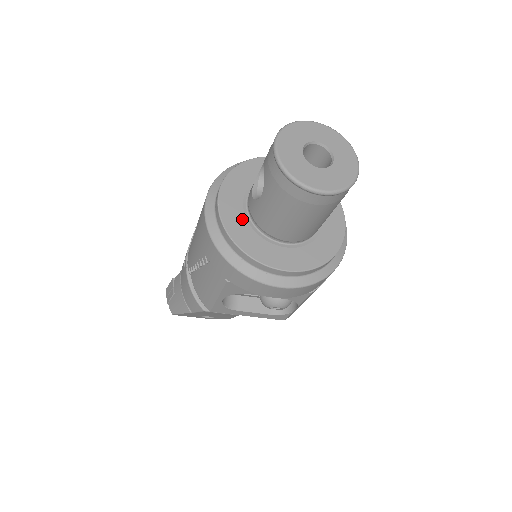
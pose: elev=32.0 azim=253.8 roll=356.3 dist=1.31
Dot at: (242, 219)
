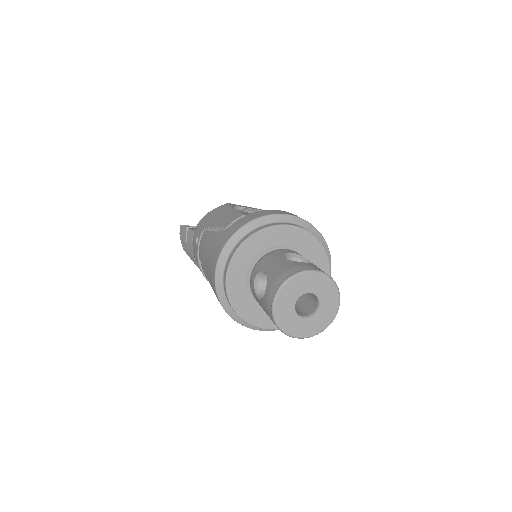
Dot at: (243, 289)
